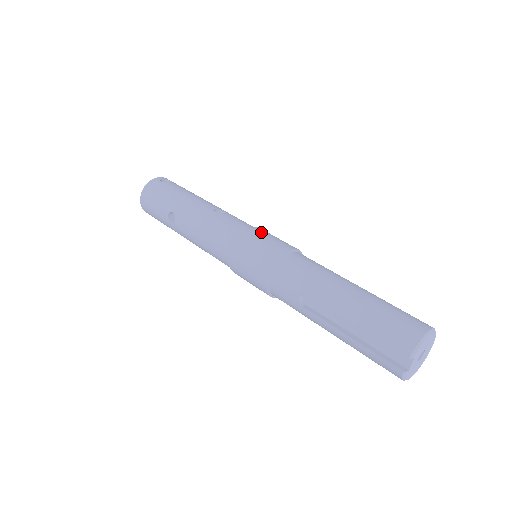
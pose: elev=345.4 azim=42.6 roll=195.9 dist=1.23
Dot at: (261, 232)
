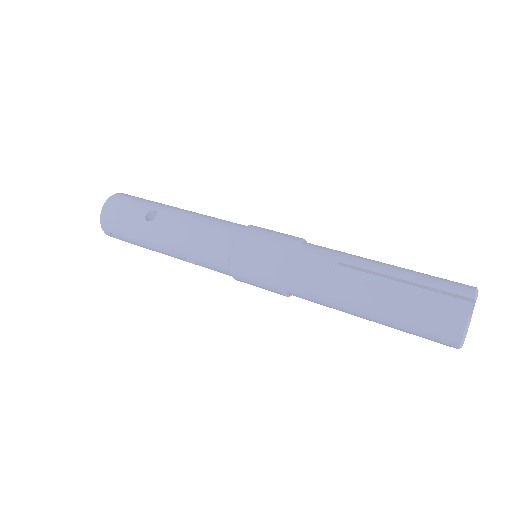
Dot at: occluded
